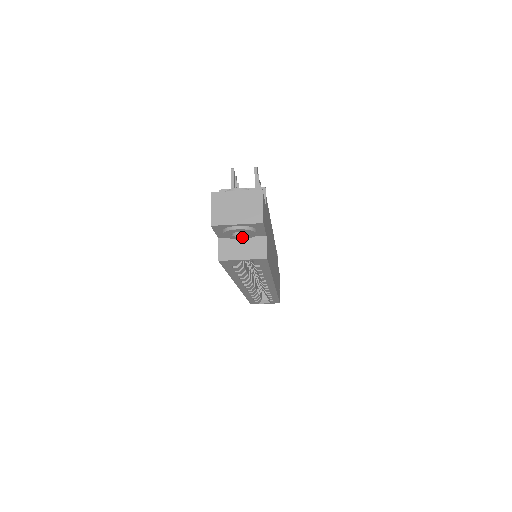
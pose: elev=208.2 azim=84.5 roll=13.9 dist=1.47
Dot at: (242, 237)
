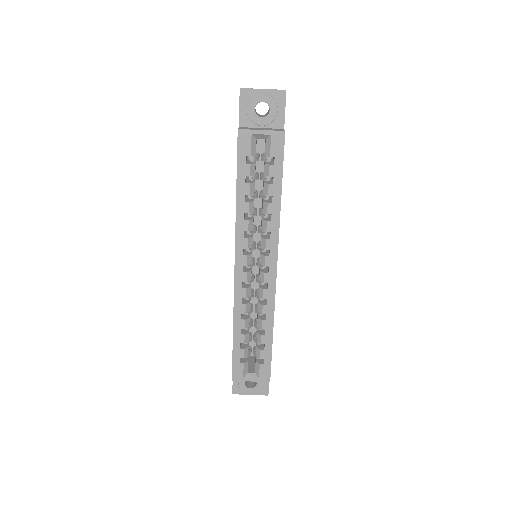
Dot at: (263, 120)
